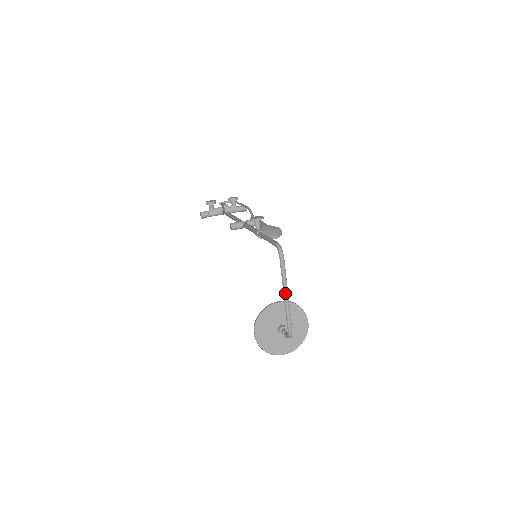
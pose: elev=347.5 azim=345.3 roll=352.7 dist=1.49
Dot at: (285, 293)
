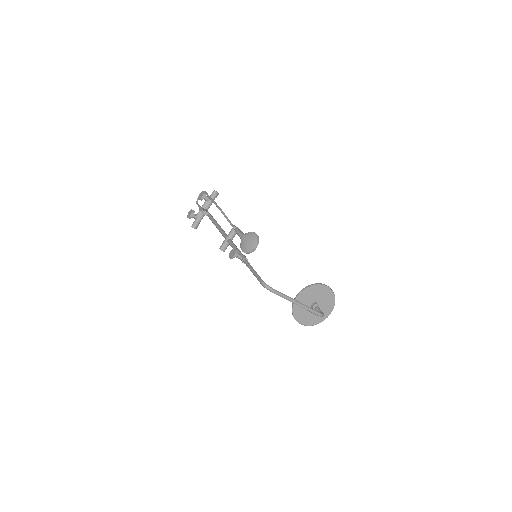
Dot at: occluded
